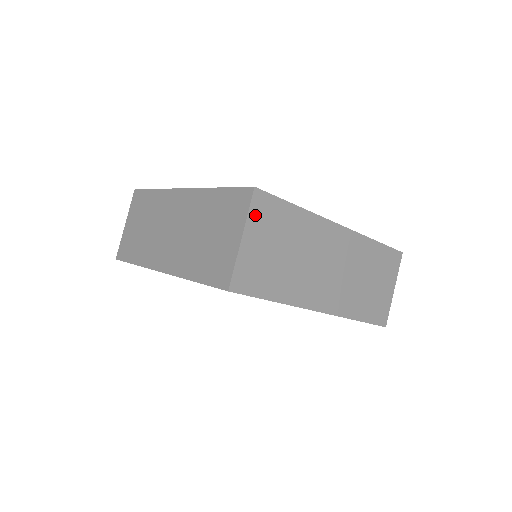
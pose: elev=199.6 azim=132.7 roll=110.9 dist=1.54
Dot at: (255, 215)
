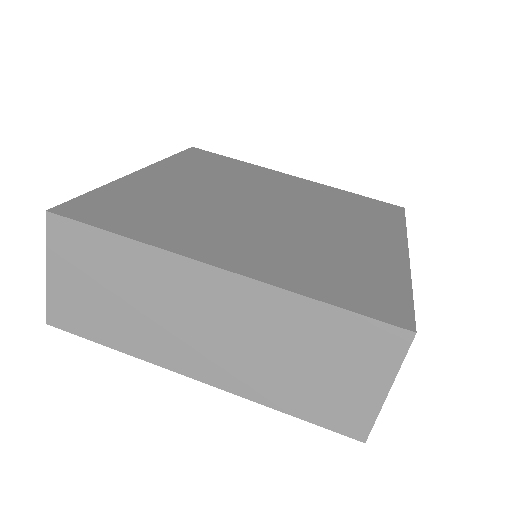
Dot at: occluded
